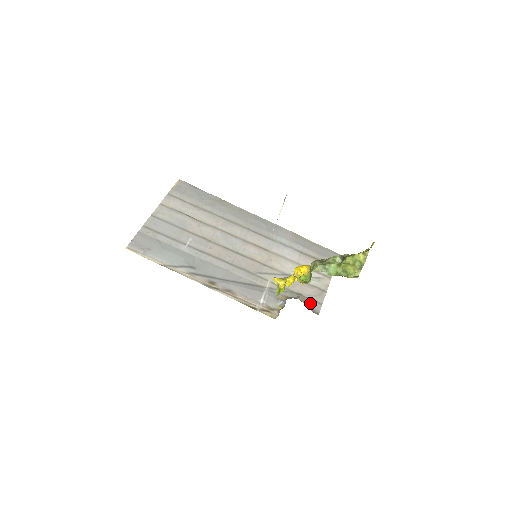
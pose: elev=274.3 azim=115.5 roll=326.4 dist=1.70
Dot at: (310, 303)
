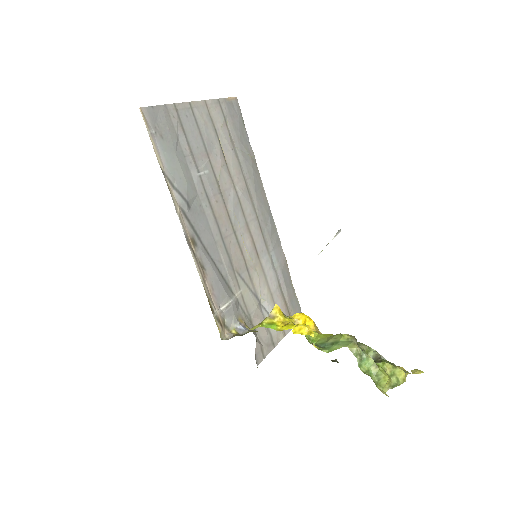
Dot at: (258, 348)
